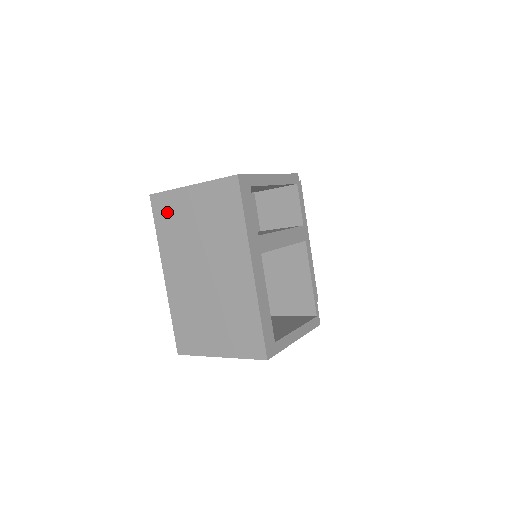
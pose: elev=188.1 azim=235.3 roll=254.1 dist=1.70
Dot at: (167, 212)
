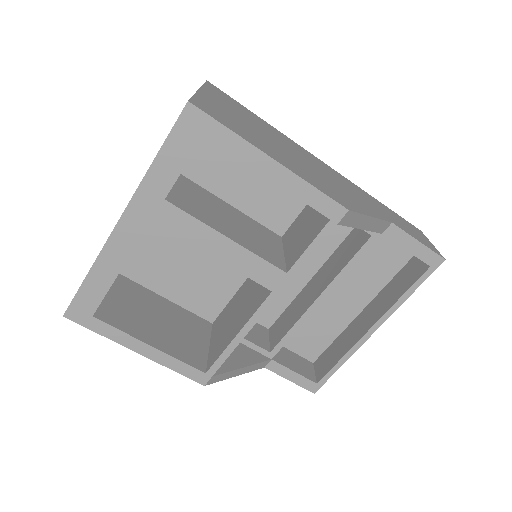
Dot at: occluded
